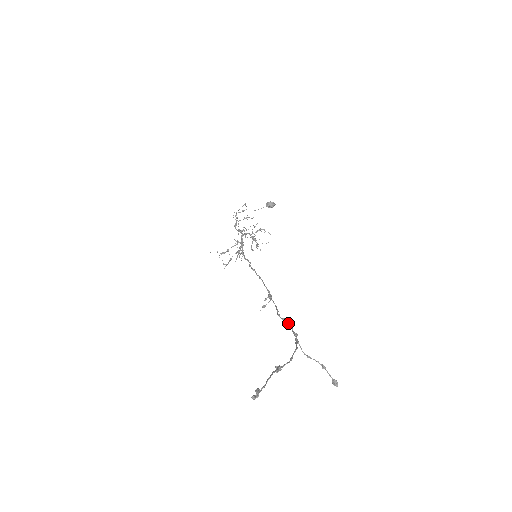
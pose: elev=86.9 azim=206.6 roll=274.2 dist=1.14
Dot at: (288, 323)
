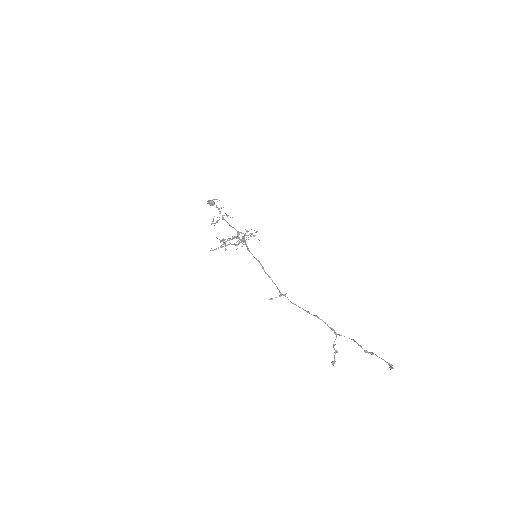
Dot at: occluded
